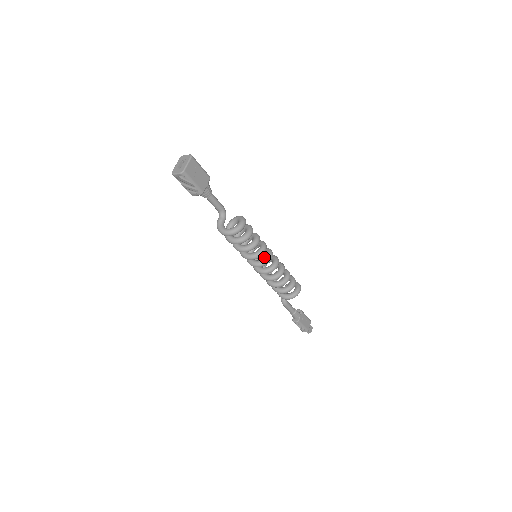
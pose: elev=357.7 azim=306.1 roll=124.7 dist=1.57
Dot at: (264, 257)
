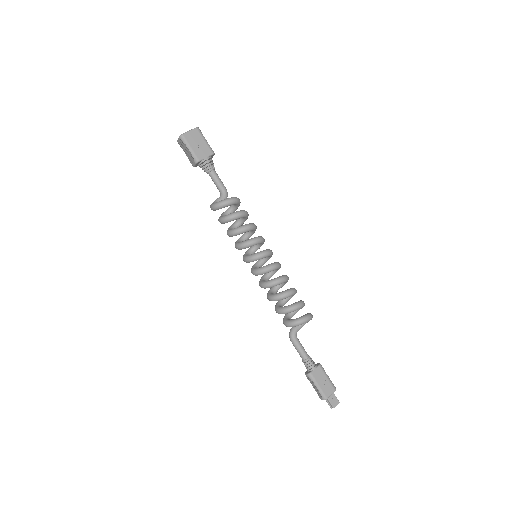
Dot at: (257, 253)
